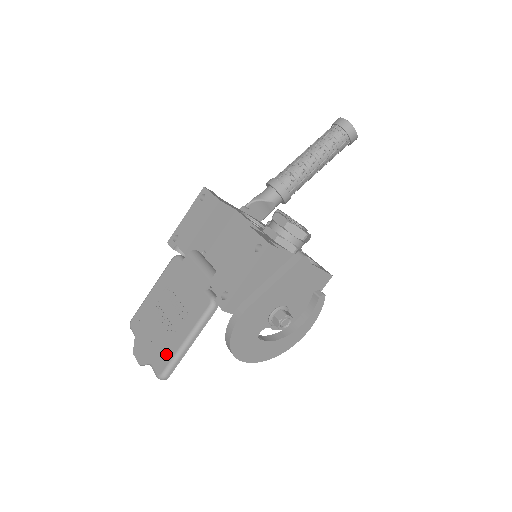
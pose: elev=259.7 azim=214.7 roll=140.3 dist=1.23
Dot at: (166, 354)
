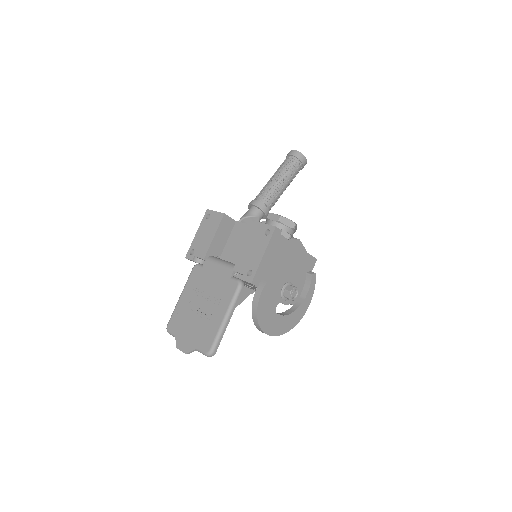
Dot at: (210, 335)
